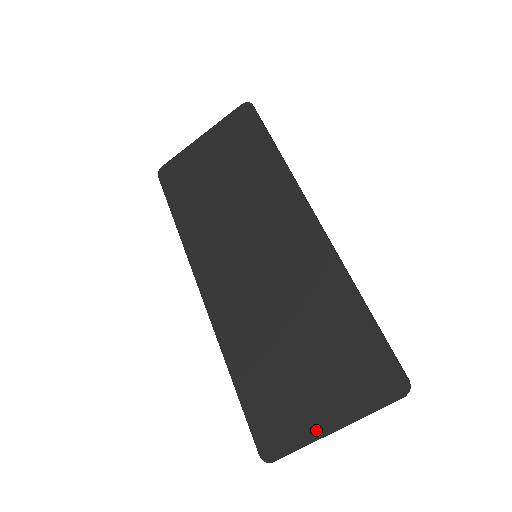
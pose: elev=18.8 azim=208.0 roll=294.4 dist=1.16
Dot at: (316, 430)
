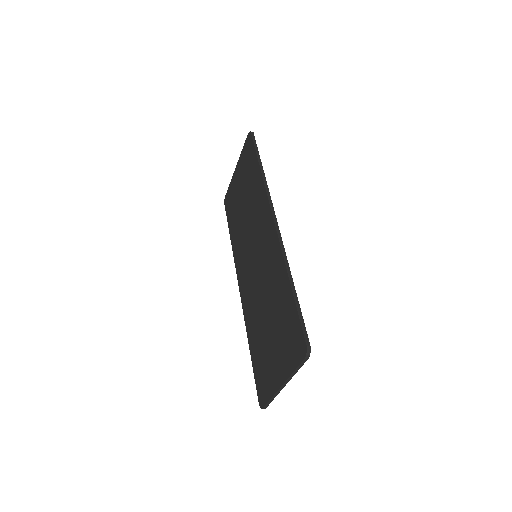
Dot at: (276, 385)
